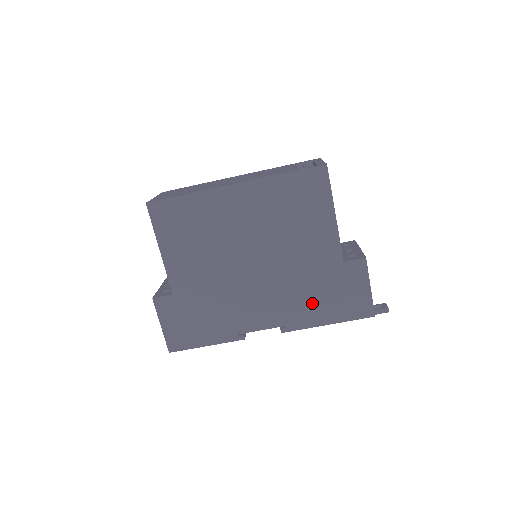
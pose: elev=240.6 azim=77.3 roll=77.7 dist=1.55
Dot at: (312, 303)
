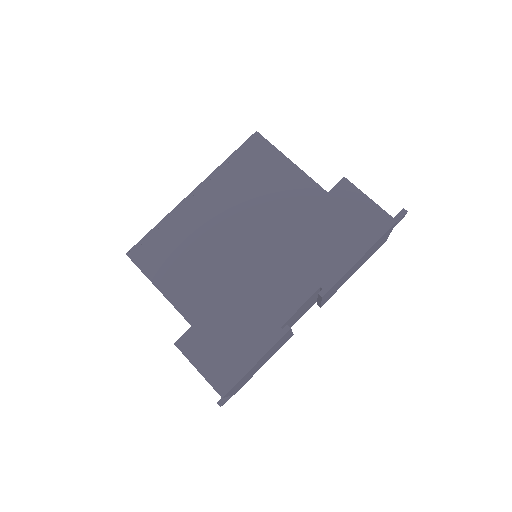
Dot at: (329, 247)
